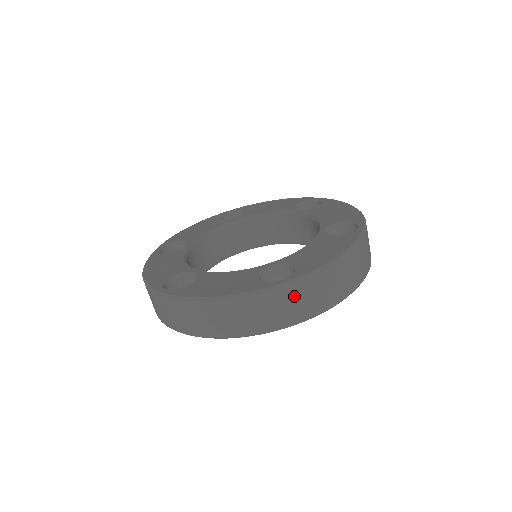
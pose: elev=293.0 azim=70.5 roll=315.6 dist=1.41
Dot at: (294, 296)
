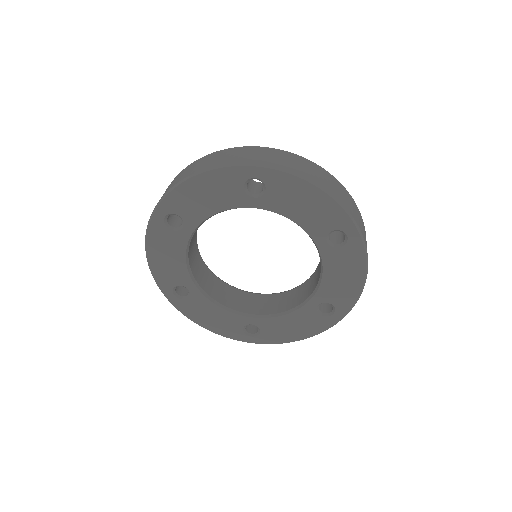
Dot at: (265, 153)
